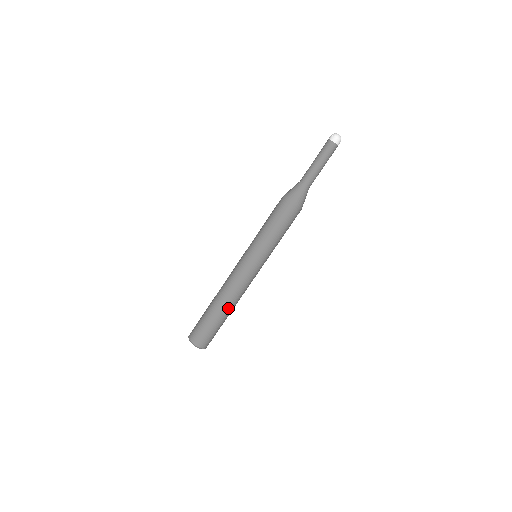
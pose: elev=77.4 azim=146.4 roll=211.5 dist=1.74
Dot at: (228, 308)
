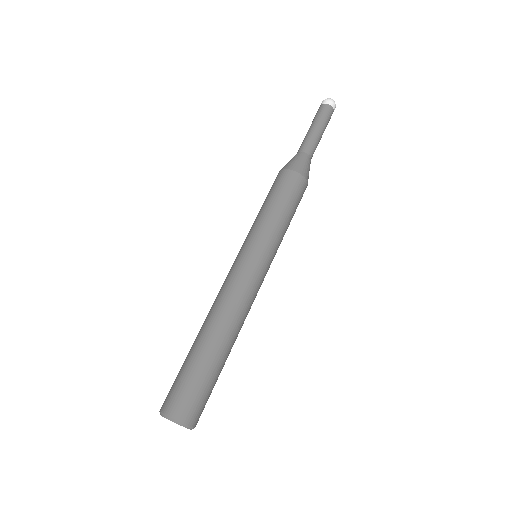
Dot at: (230, 341)
